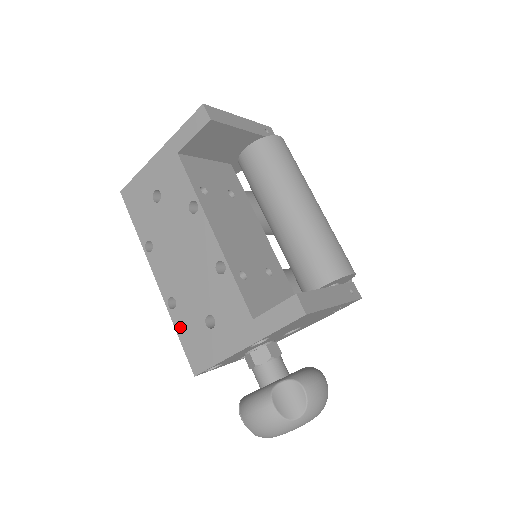
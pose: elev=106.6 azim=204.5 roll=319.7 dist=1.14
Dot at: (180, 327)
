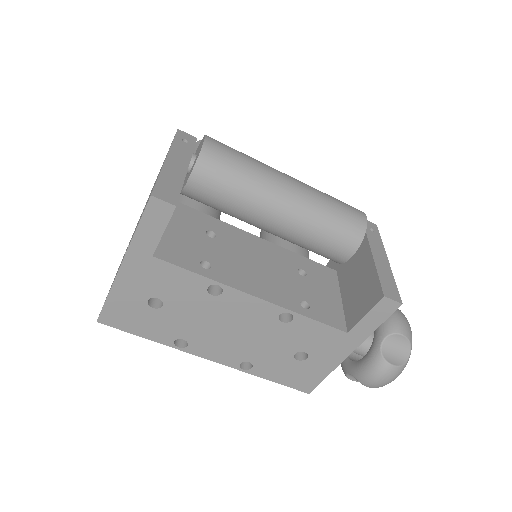
Dot at: (269, 375)
